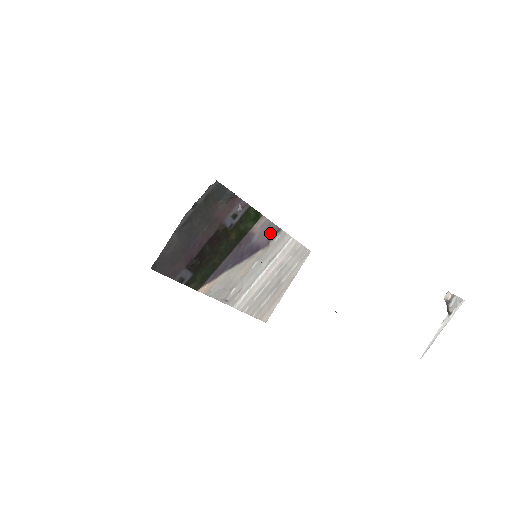
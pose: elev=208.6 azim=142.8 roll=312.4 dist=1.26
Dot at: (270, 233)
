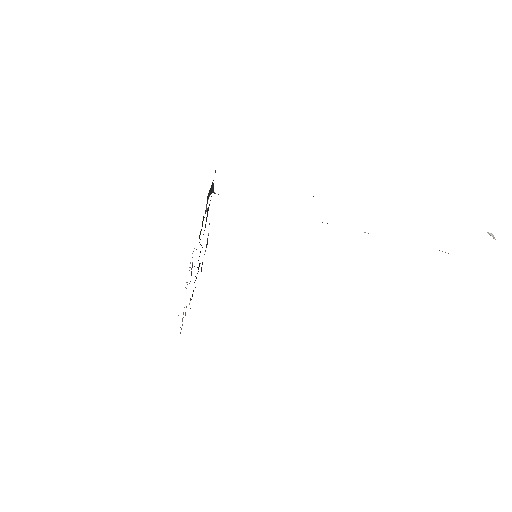
Dot at: occluded
